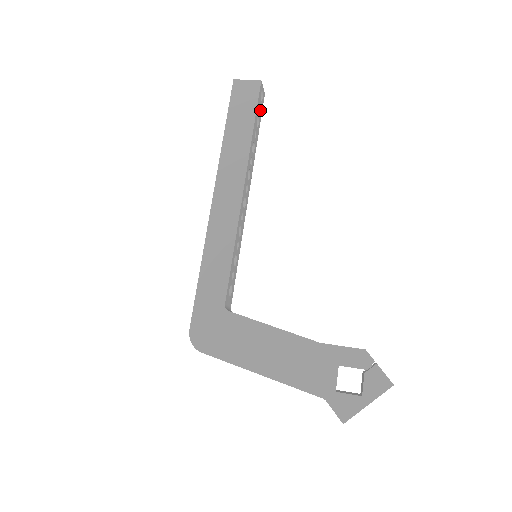
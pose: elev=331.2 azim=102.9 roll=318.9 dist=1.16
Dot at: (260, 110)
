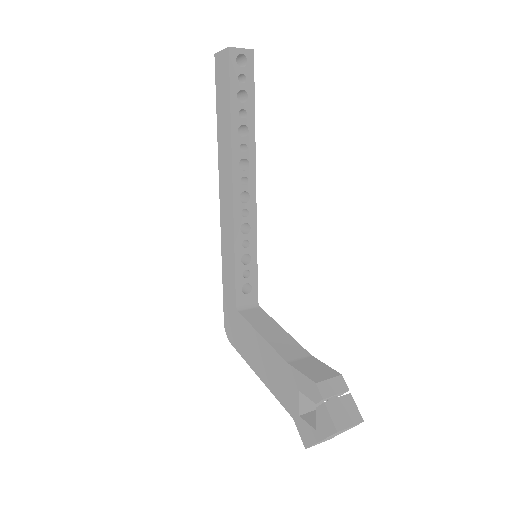
Dot at: (246, 78)
